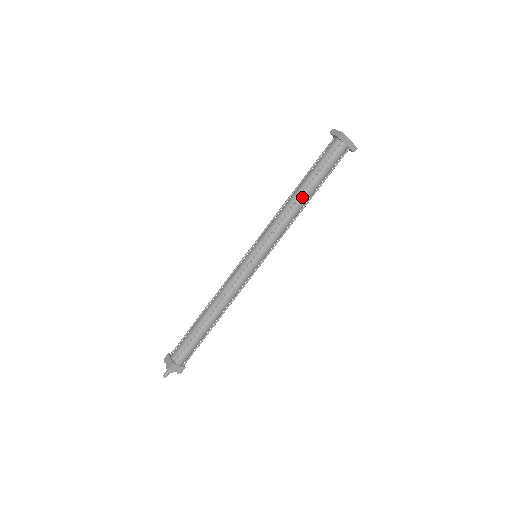
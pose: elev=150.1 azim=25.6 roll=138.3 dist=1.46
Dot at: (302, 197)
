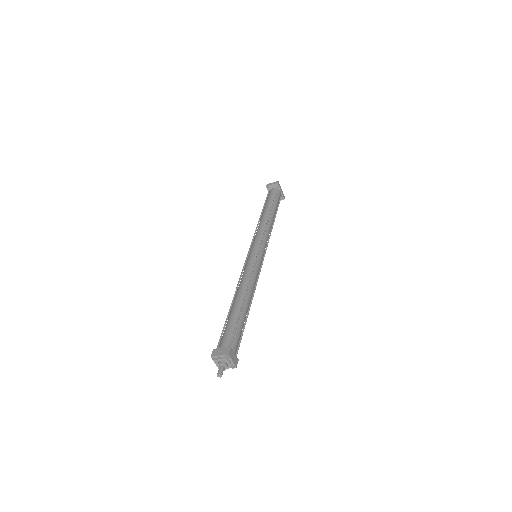
Dot at: (271, 215)
